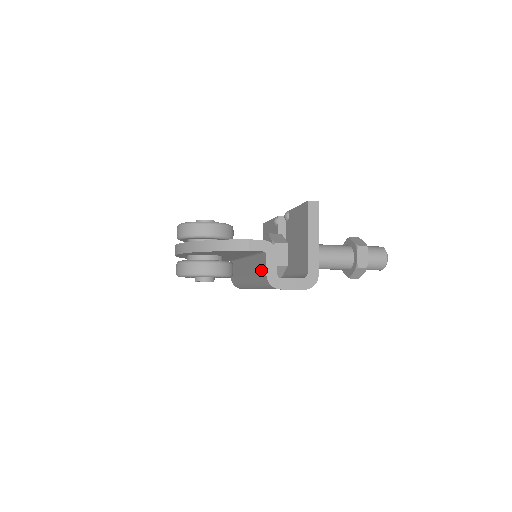
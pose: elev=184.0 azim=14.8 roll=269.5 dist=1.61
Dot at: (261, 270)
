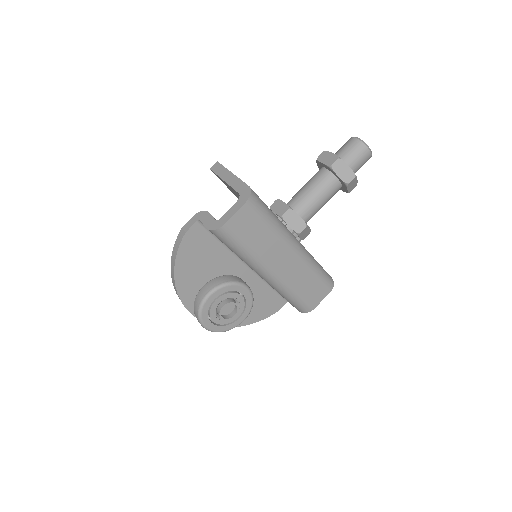
Dot at: occluded
